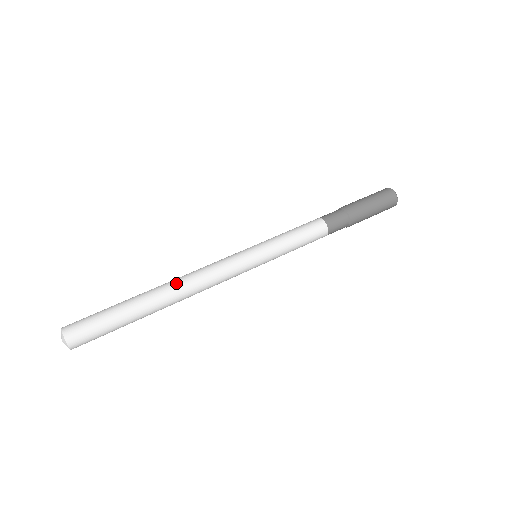
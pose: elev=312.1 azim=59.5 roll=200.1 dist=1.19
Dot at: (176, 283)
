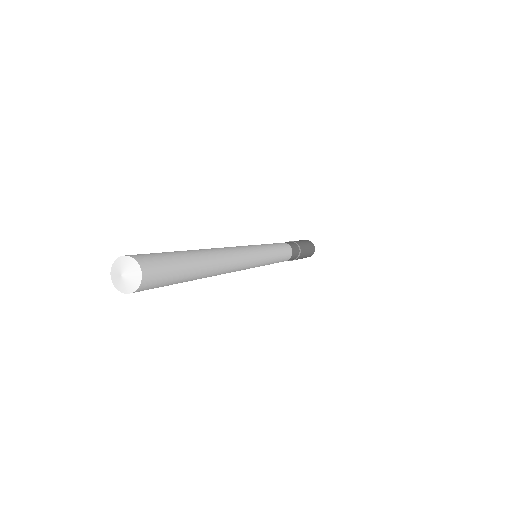
Dot at: (216, 248)
